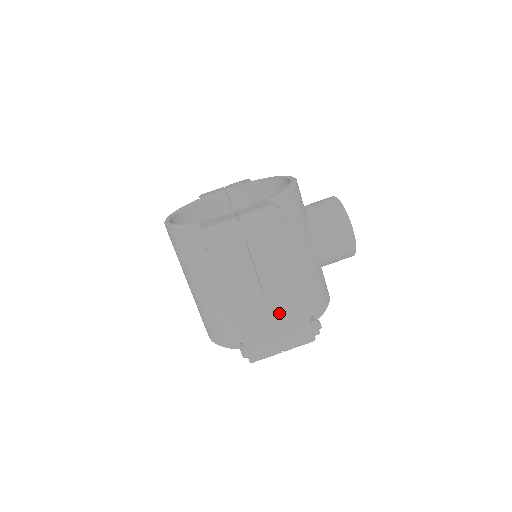
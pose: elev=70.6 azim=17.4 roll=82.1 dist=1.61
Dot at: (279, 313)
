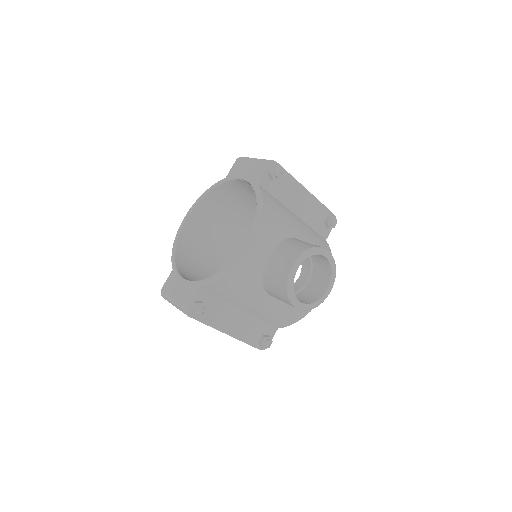
Dot at: occluded
